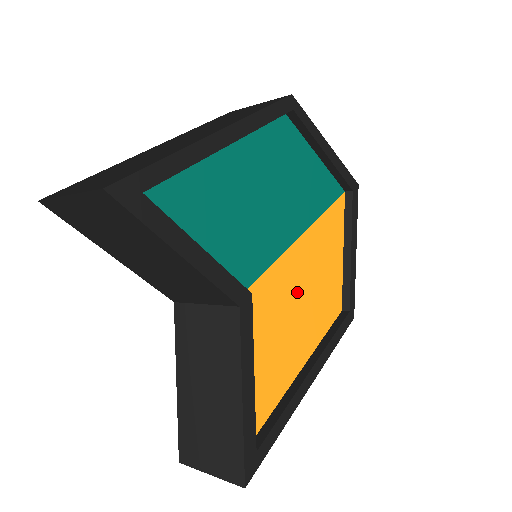
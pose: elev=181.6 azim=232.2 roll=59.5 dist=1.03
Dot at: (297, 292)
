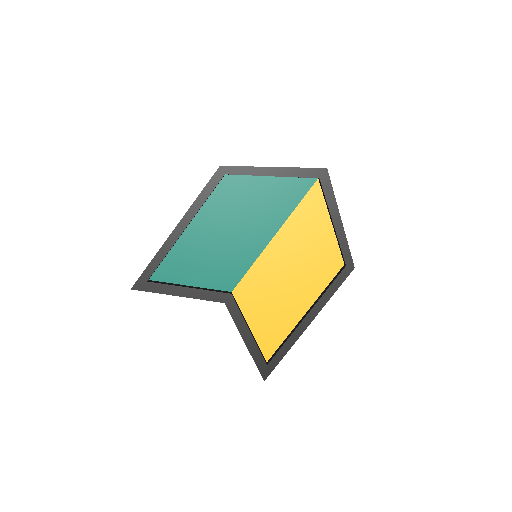
Dot at: (282, 273)
